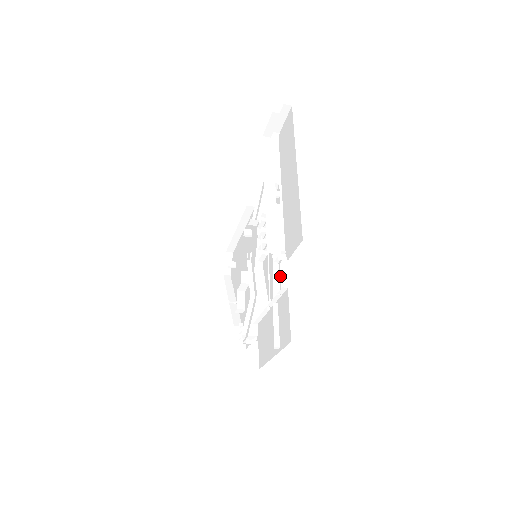
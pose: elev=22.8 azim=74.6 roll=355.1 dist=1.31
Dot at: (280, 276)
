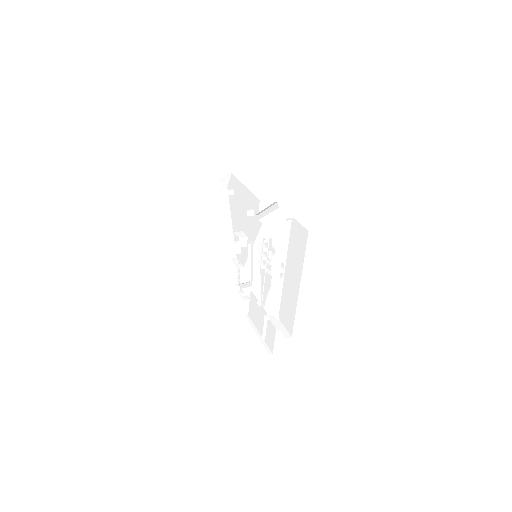
Dot at: occluded
